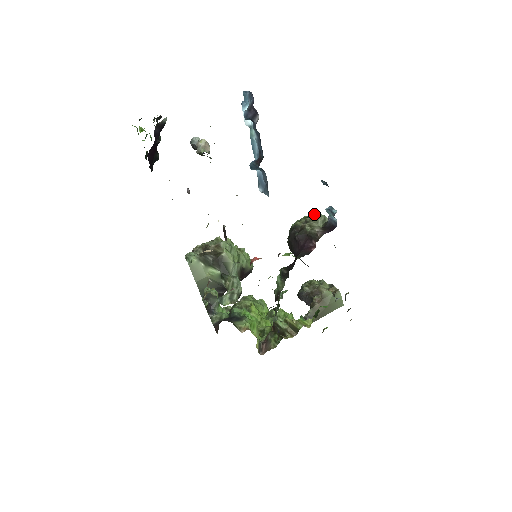
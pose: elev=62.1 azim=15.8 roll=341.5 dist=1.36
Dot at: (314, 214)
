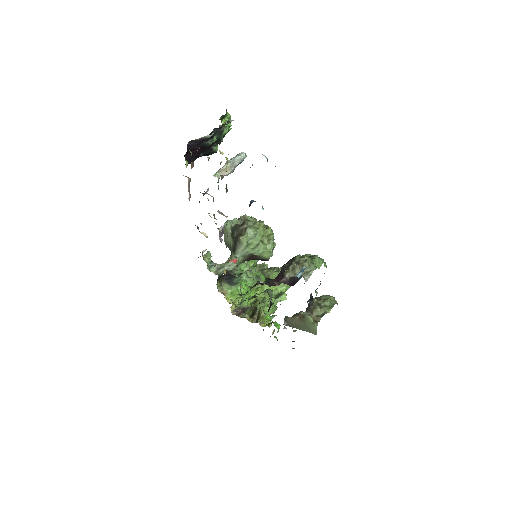
Dot at: (313, 261)
